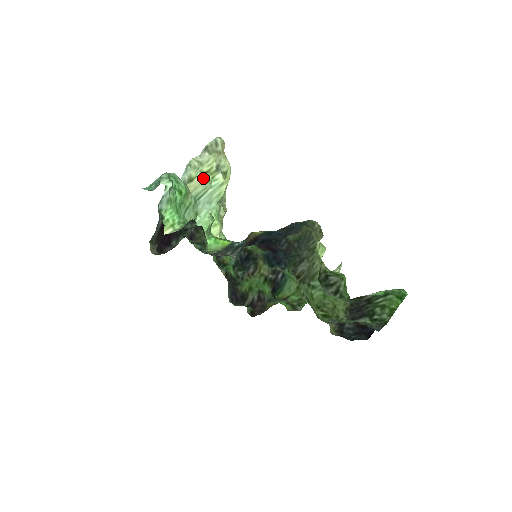
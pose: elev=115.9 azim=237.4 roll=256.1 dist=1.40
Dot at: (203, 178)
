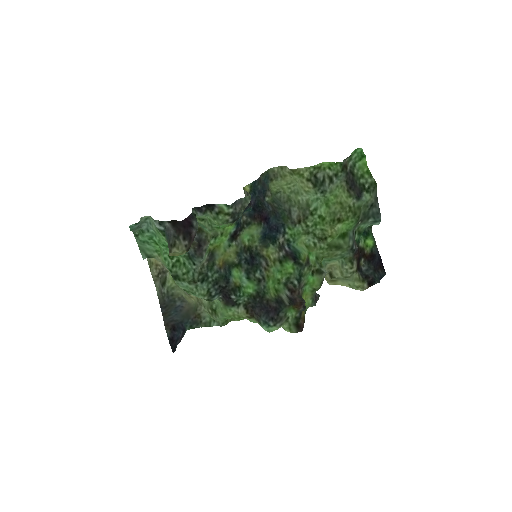
Dot at: occluded
